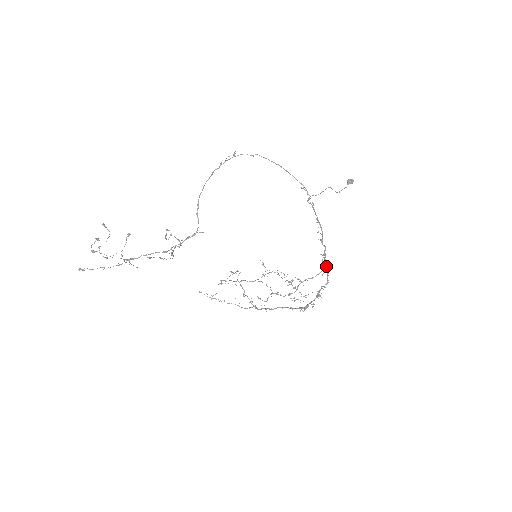
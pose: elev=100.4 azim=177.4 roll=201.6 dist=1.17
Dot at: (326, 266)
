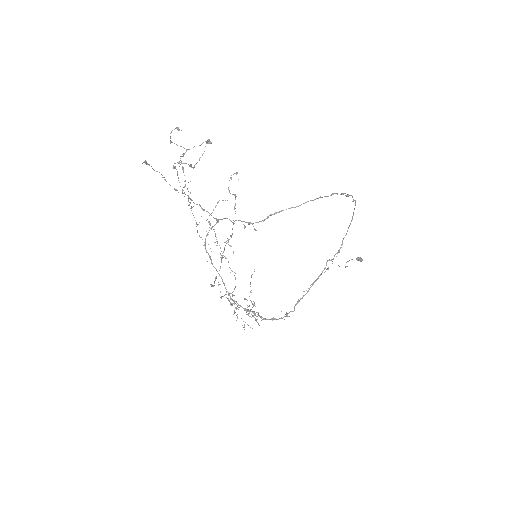
Dot at: (278, 319)
